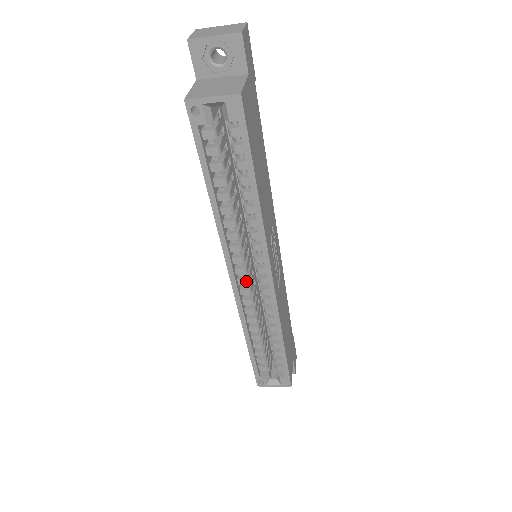
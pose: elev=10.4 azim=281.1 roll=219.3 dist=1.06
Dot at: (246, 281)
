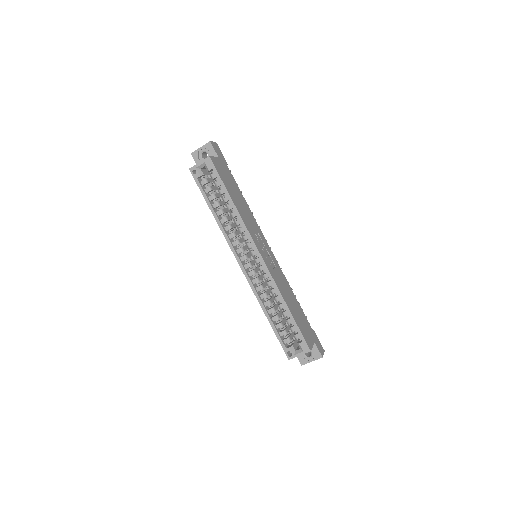
Dot at: (249, 264)
